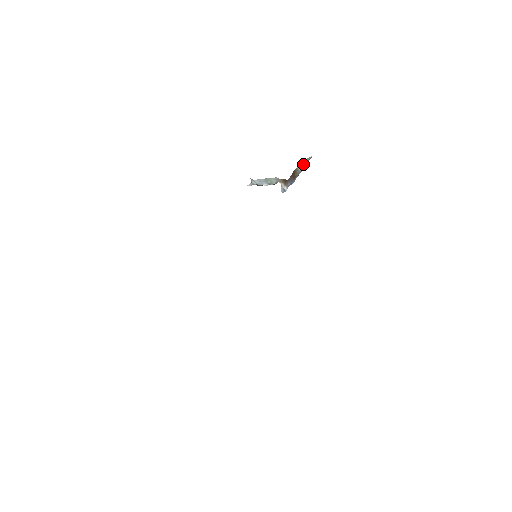
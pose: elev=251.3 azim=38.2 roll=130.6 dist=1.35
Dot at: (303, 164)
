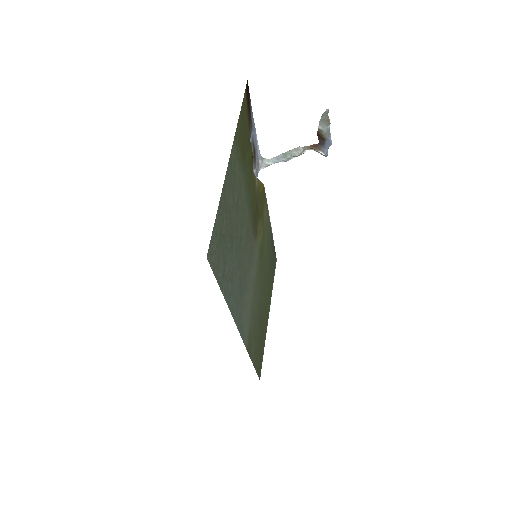
Dot at: (322, 122)
